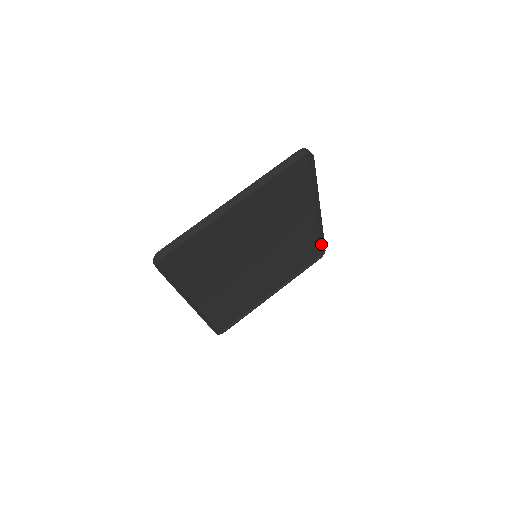
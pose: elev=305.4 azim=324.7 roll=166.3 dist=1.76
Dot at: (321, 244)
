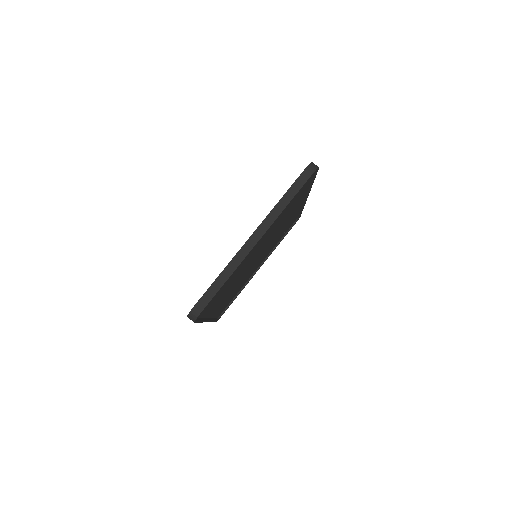
Dot at: (298, 214)
